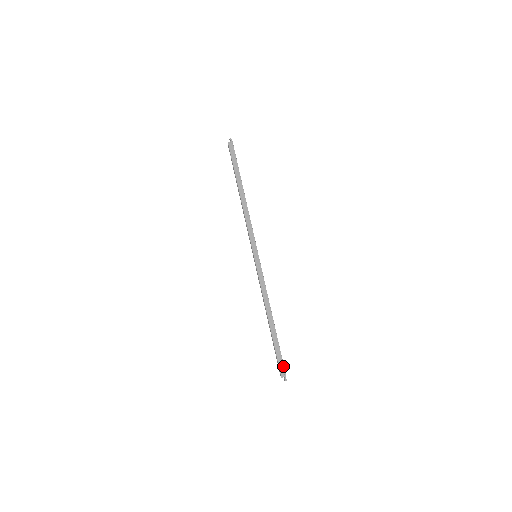
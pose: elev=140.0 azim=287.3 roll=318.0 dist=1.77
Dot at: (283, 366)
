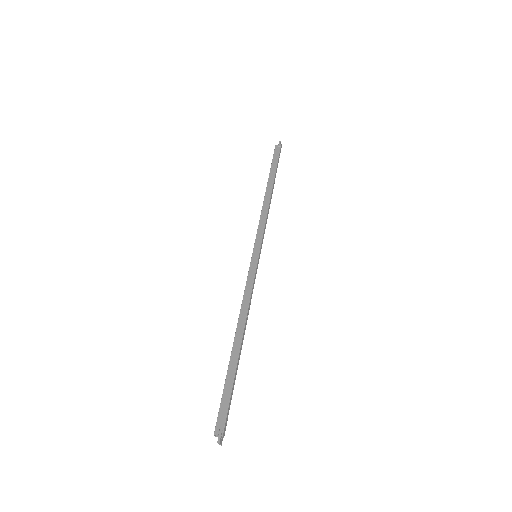
Dot at: (225, 415)
